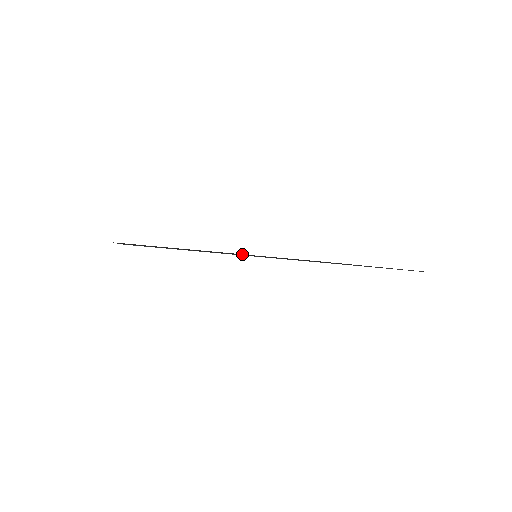
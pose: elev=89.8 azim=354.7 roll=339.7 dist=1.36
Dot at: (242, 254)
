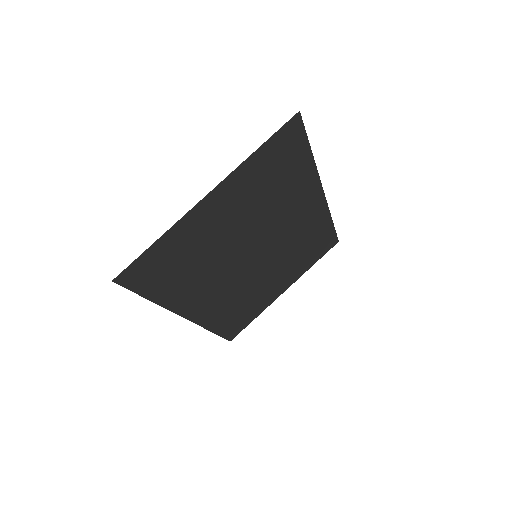
Dot at: (236, 269)
